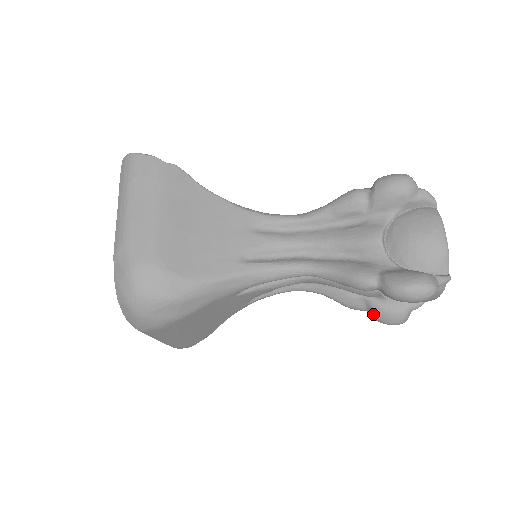
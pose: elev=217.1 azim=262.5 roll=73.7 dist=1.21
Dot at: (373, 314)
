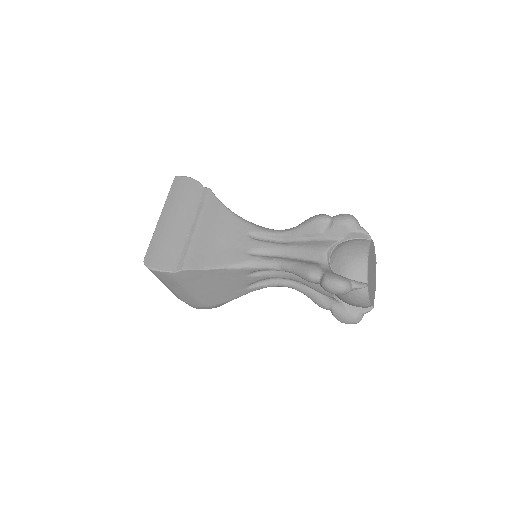
Dot at: occluded
